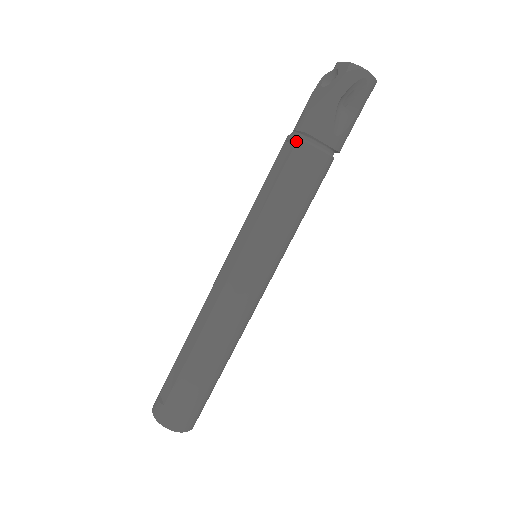
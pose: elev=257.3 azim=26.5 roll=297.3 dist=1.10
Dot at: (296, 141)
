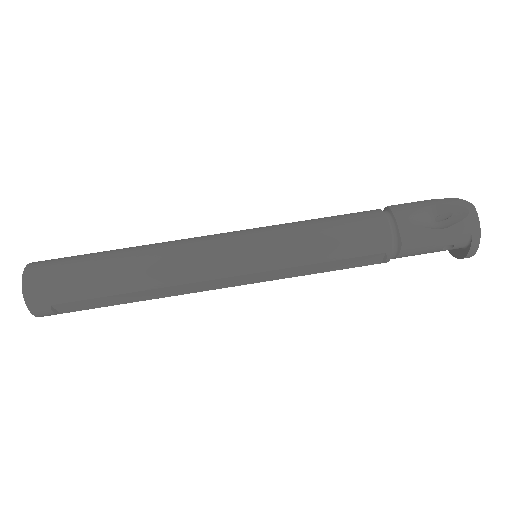
Dot at: occluded
